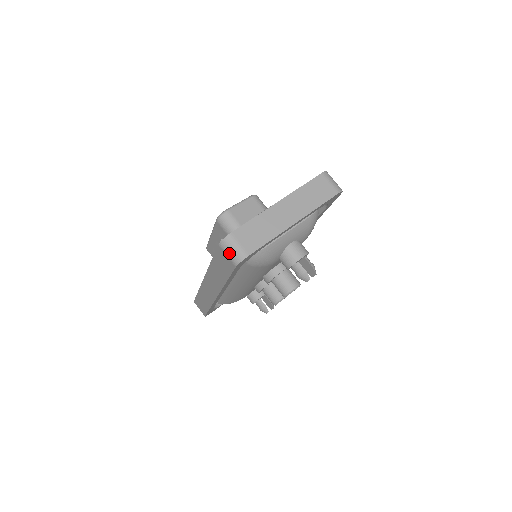
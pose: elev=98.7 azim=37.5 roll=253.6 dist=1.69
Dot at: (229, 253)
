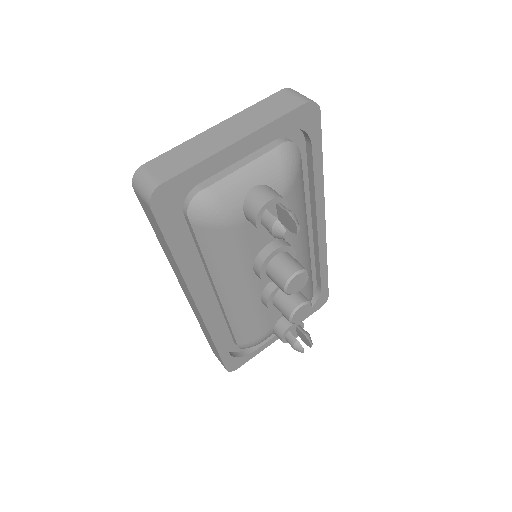
Dot at: (140, 191)
